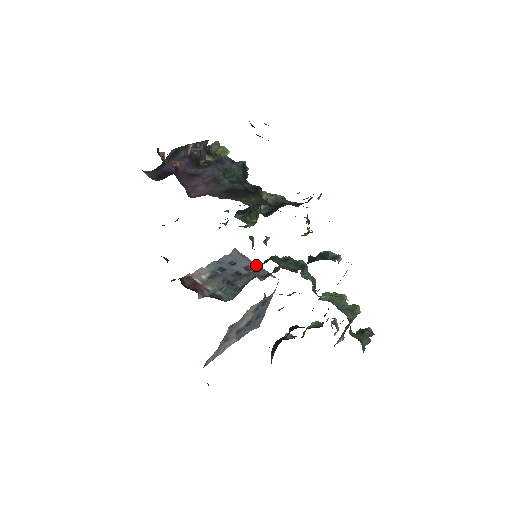
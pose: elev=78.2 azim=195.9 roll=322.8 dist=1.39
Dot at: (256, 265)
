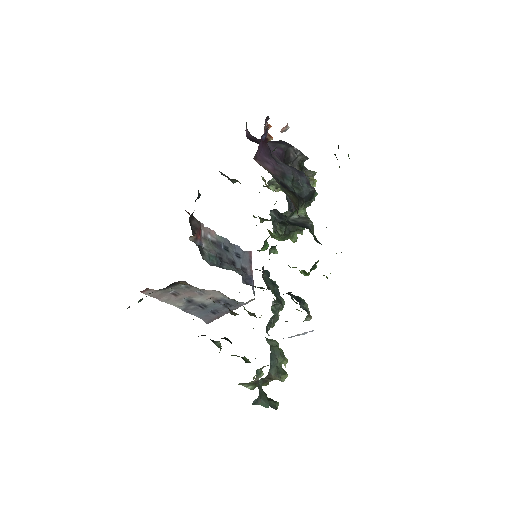
Dot at: (252, 275)
